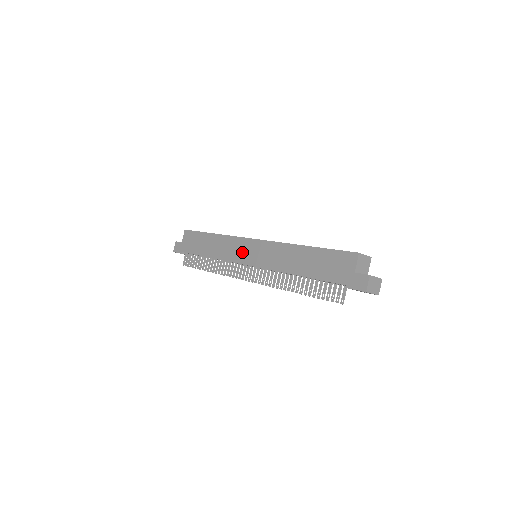
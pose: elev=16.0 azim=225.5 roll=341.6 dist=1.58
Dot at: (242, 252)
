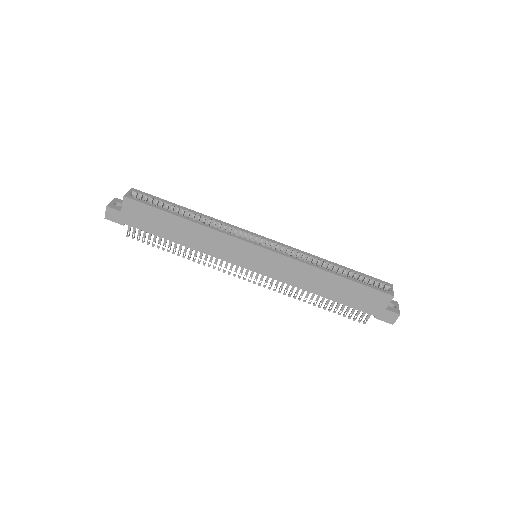
Dot at: (242, 256)
